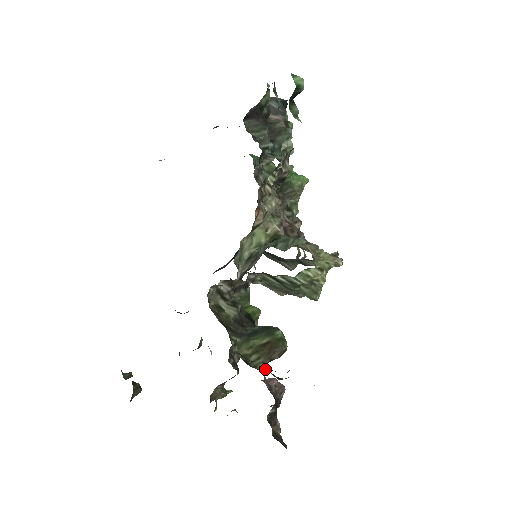
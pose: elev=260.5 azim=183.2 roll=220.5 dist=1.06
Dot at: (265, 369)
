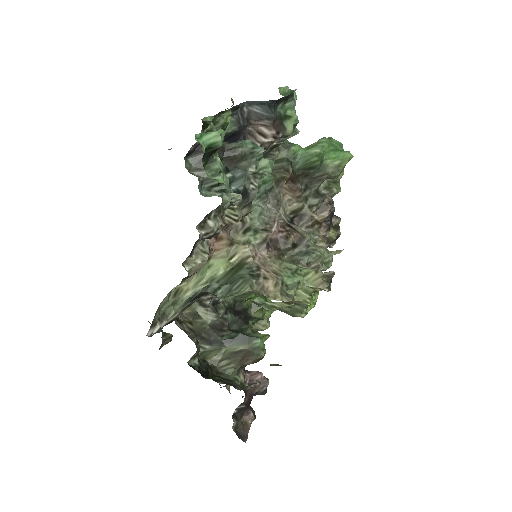
Dot at: (235, 374)
